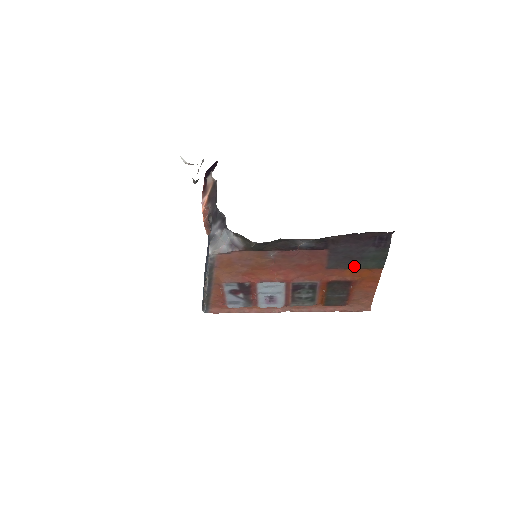
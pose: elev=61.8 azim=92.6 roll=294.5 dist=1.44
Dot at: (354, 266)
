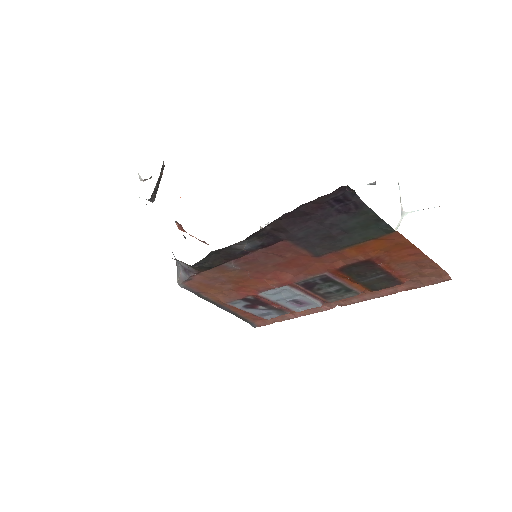
Dot at: (349, 243)
